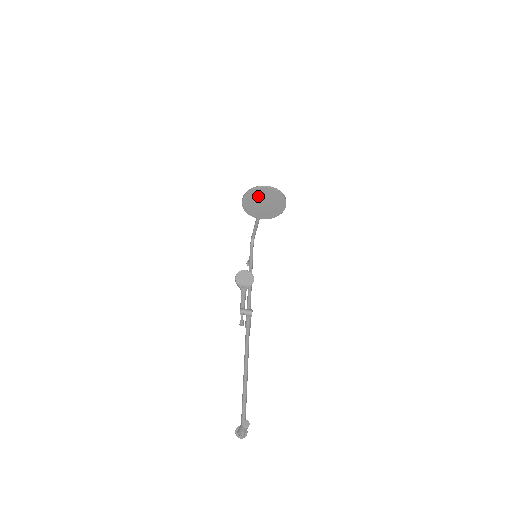
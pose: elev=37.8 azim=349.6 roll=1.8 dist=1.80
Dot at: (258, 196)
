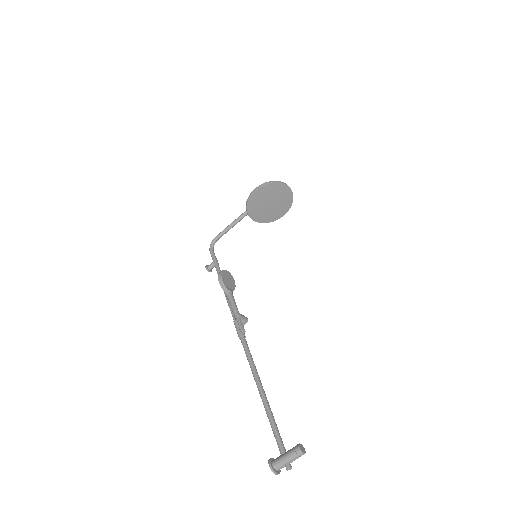
Dot at: (273, 192)
